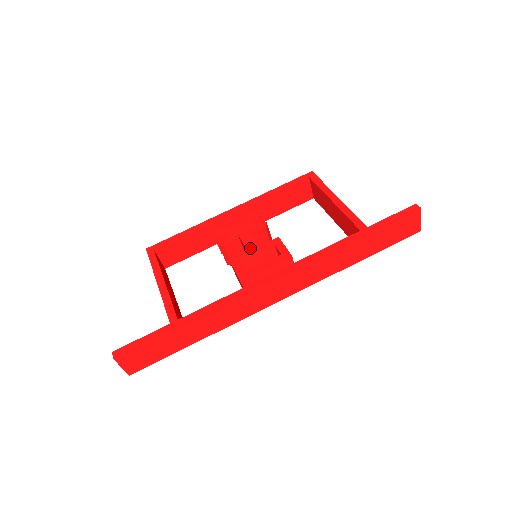
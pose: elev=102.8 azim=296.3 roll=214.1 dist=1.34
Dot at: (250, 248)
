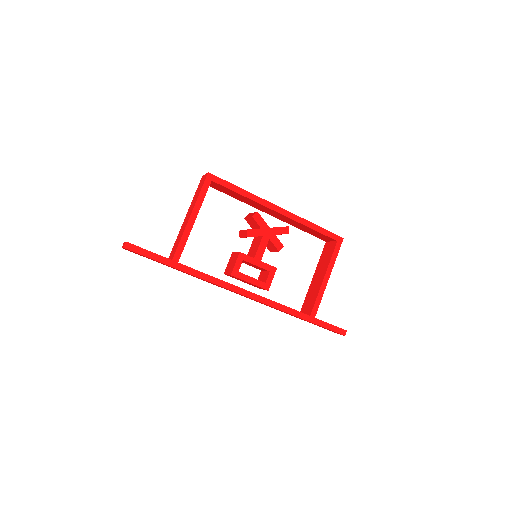
Dot at: (258, 257)
